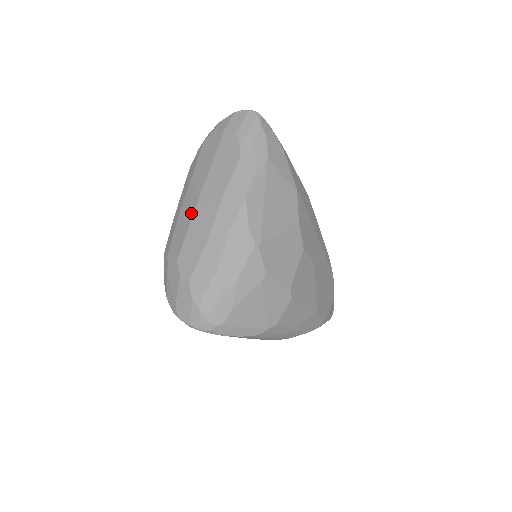
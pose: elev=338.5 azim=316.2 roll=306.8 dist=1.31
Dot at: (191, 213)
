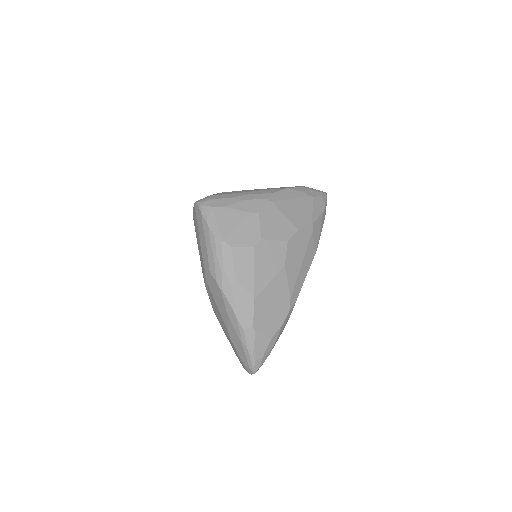
Dot at: occluded
